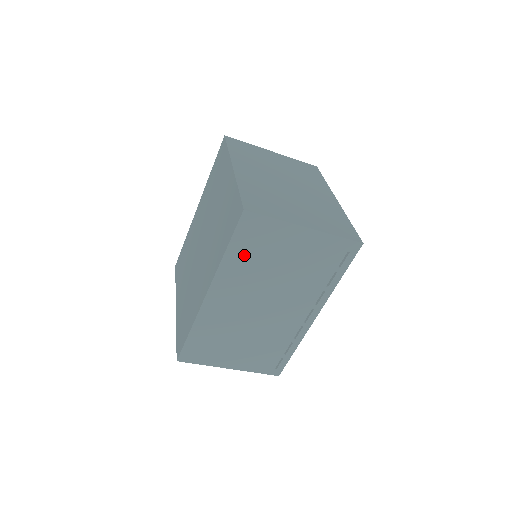
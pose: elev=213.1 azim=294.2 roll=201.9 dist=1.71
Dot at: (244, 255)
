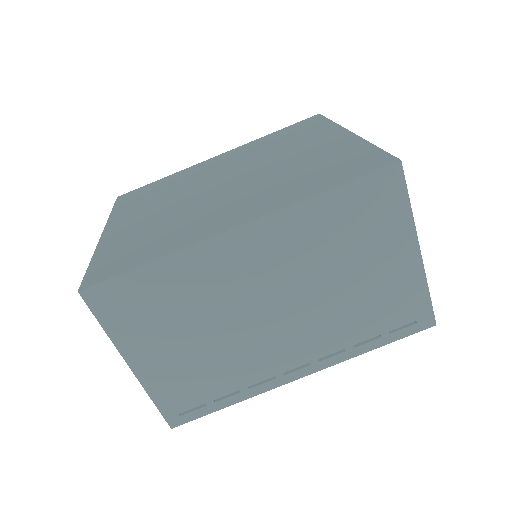
Dot at: (335, 218)
